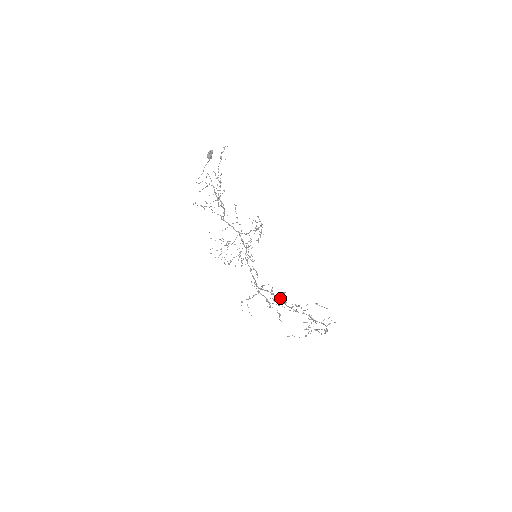
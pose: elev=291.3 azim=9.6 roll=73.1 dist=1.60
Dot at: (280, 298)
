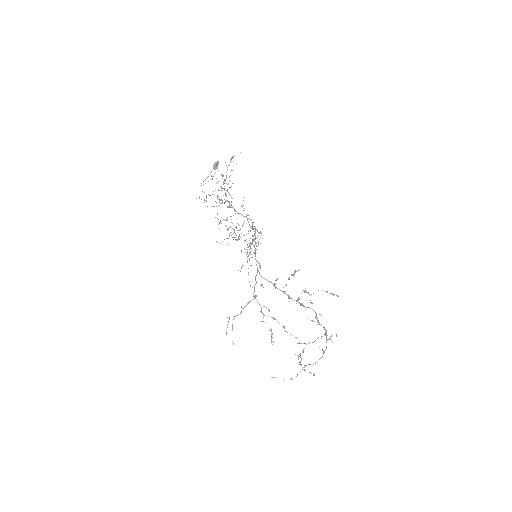
Dot at: (284, 291)
